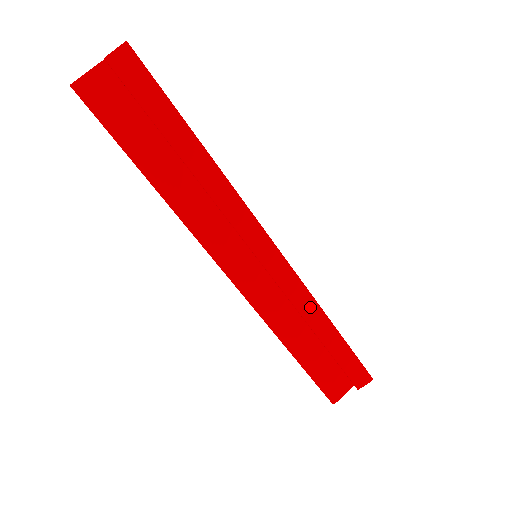
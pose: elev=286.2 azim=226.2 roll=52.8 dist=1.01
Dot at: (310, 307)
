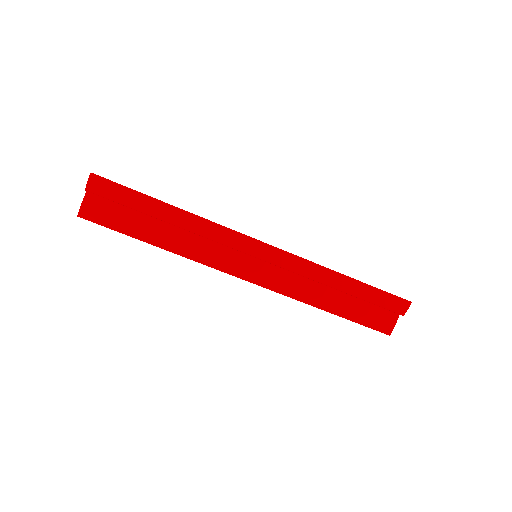
Dot at: (319, 272)
